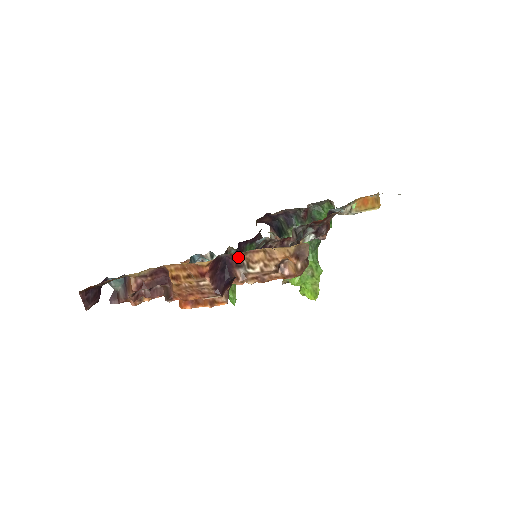
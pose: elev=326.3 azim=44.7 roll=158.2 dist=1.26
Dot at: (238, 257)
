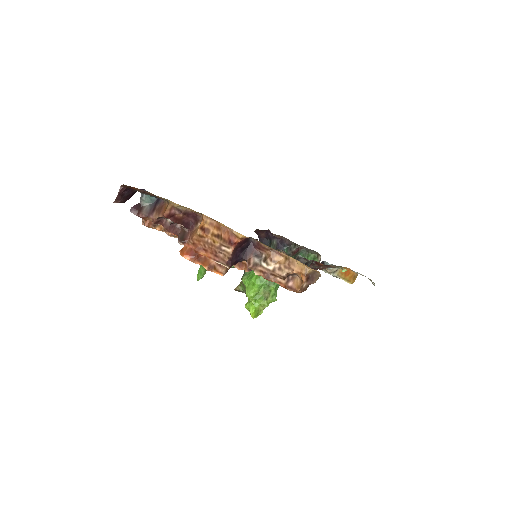
Dot at: (262, 248)
